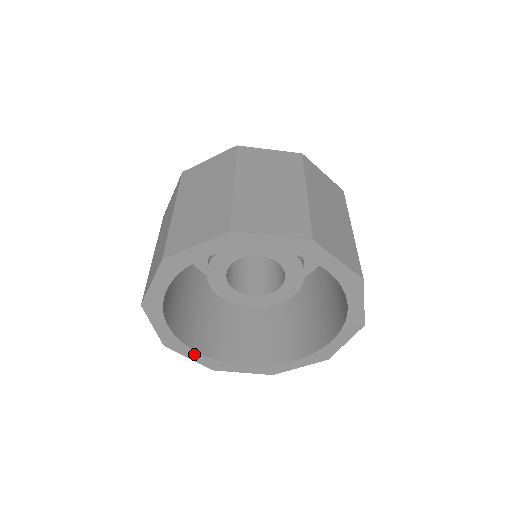
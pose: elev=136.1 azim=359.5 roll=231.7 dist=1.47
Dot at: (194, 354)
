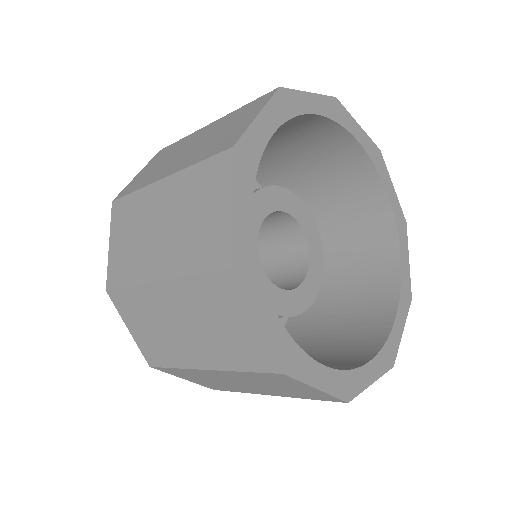
Dot at: (267, 310)
